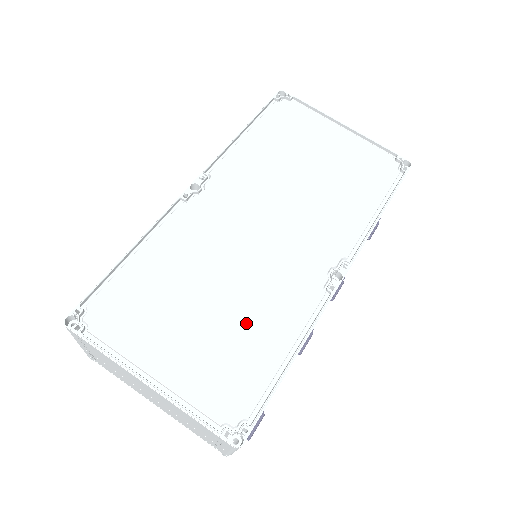
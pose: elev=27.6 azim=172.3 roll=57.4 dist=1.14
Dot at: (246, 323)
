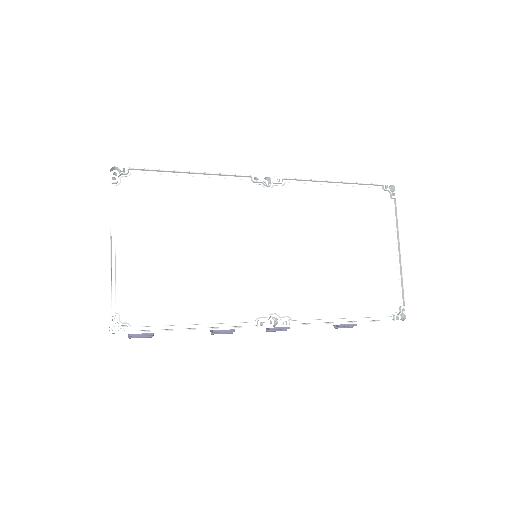
Dot at: (194, 283)
